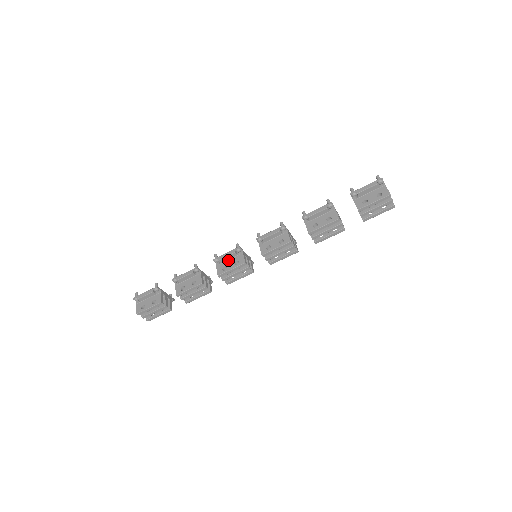
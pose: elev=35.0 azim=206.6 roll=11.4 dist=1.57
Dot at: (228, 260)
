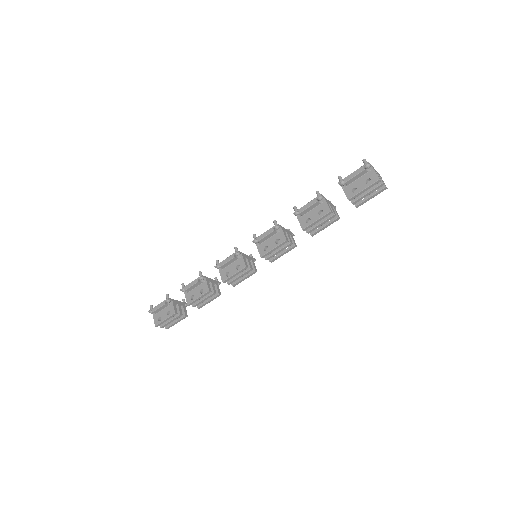
Dot at: (229, 265)
